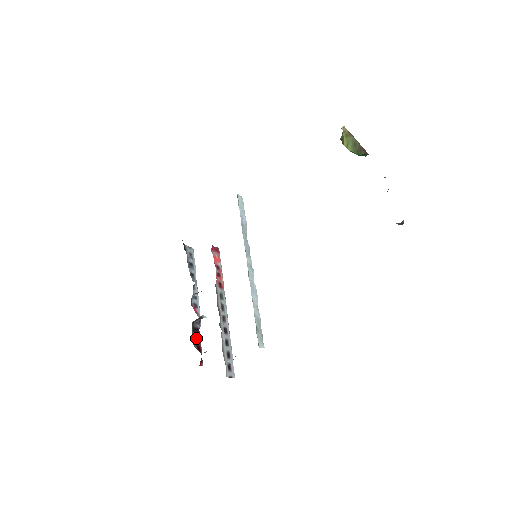
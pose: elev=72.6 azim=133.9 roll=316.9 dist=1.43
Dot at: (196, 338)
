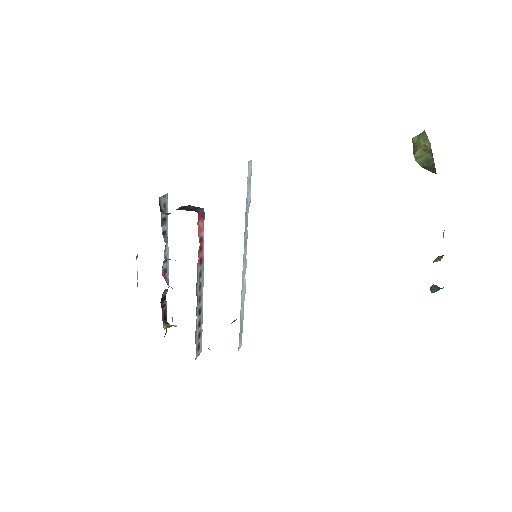
Dot at: (163, 308)
